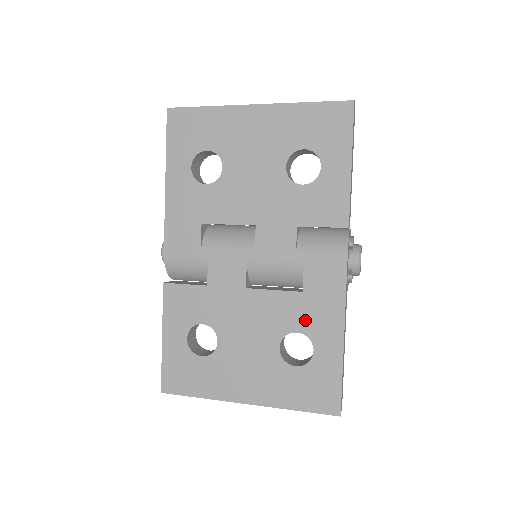
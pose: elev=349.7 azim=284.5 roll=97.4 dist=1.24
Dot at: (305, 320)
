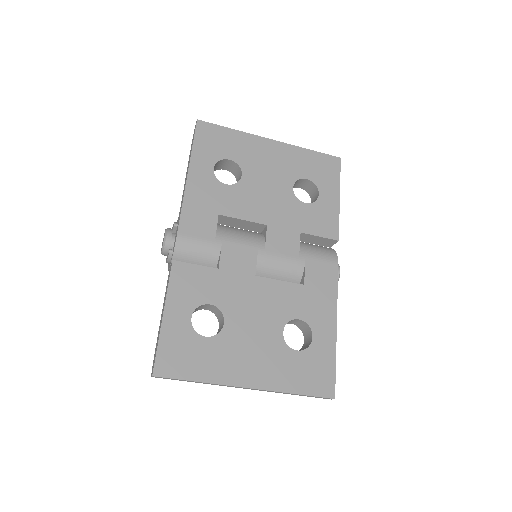
Dot at: (306, 309)
